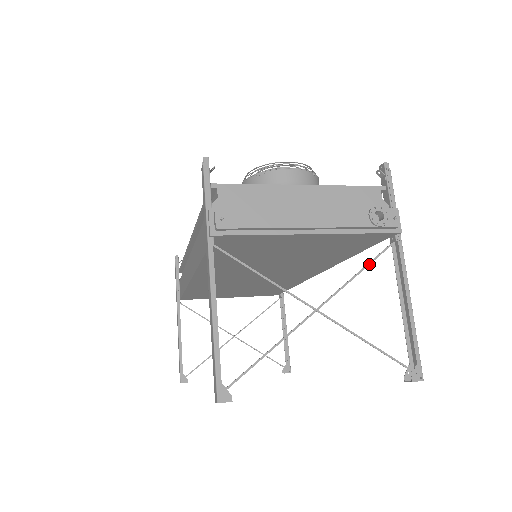
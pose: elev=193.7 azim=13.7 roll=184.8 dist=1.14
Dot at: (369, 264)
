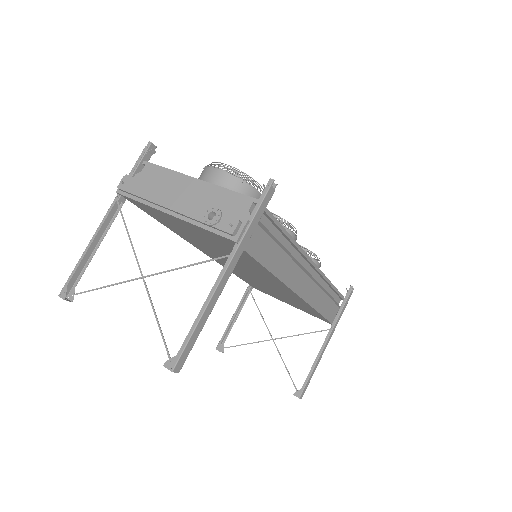
Dot at: (209, 261)
